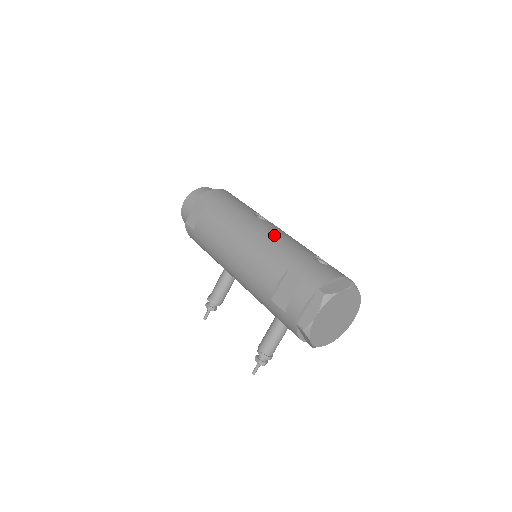
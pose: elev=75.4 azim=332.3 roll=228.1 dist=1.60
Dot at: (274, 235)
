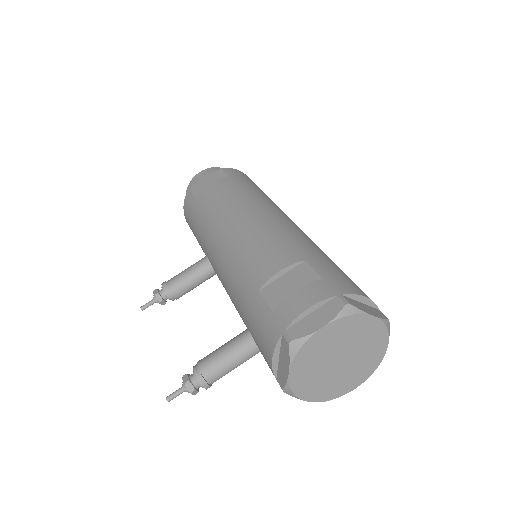
Dot at: (299, 229)
